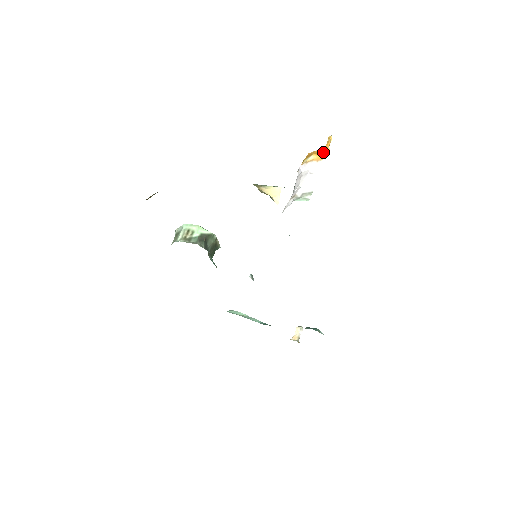
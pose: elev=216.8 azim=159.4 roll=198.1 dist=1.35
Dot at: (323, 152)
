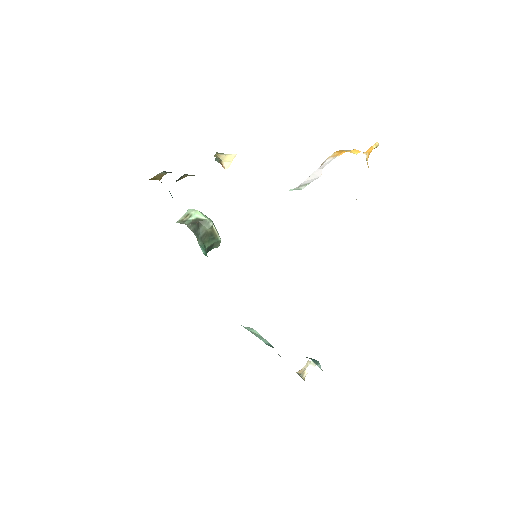
Dot at: (347, 150)
